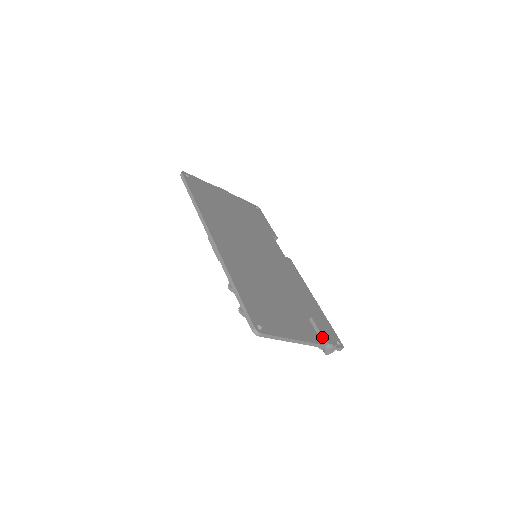
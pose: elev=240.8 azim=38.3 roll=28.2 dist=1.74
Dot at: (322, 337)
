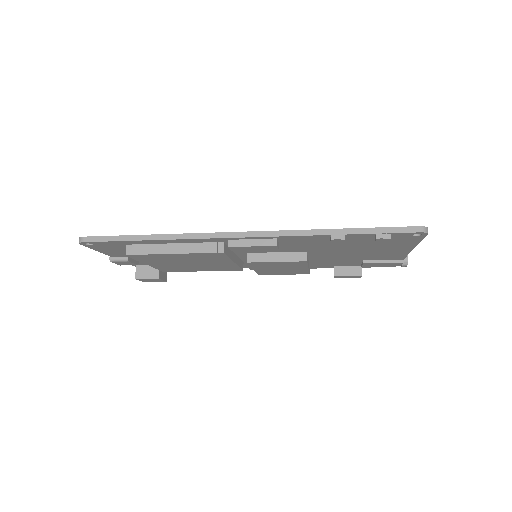
Dot at: occluded
